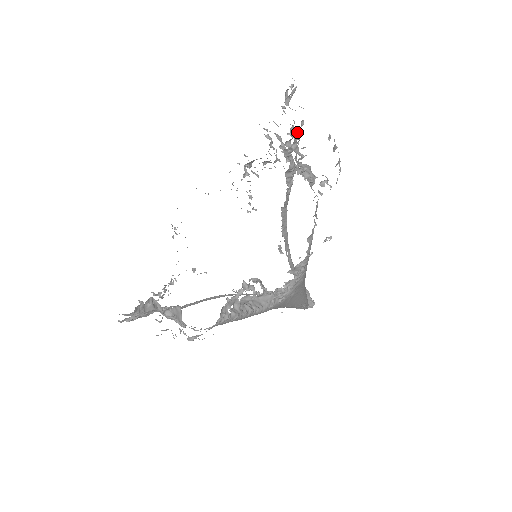
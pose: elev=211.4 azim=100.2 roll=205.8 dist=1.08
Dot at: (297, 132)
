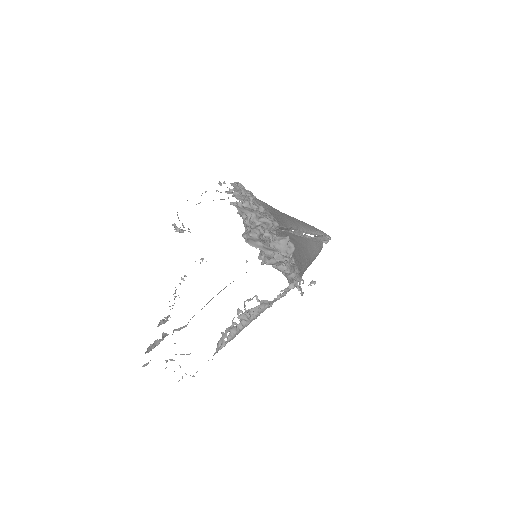
Dot at: (261, 251)
